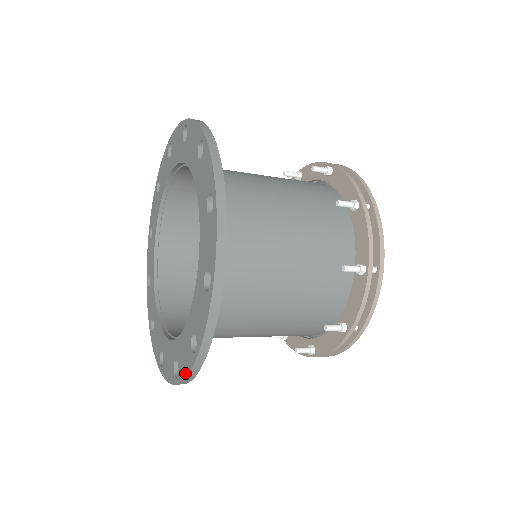
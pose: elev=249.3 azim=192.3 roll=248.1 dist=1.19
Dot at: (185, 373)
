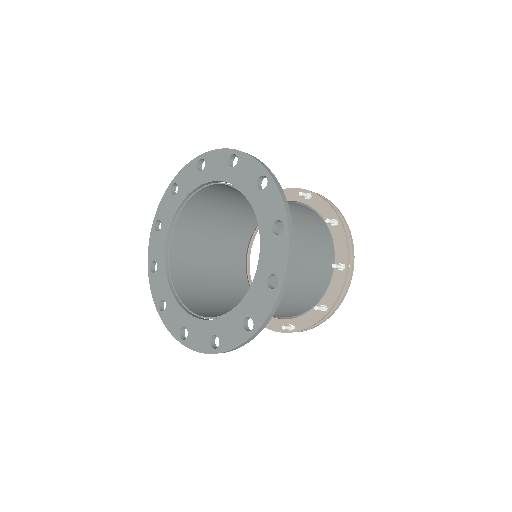
Dot at: (196, 348)
